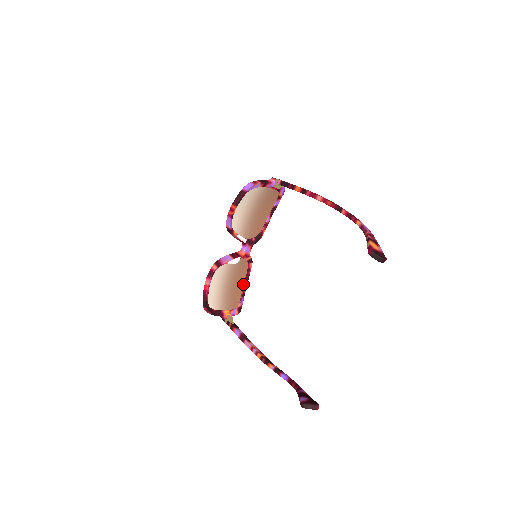
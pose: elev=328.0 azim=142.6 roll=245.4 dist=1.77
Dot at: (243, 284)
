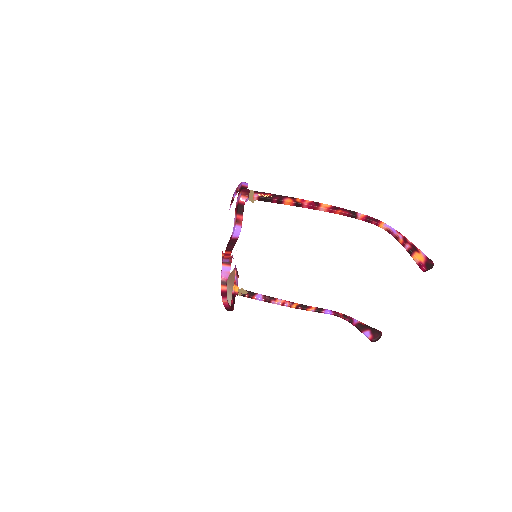
Dot at: occluded
